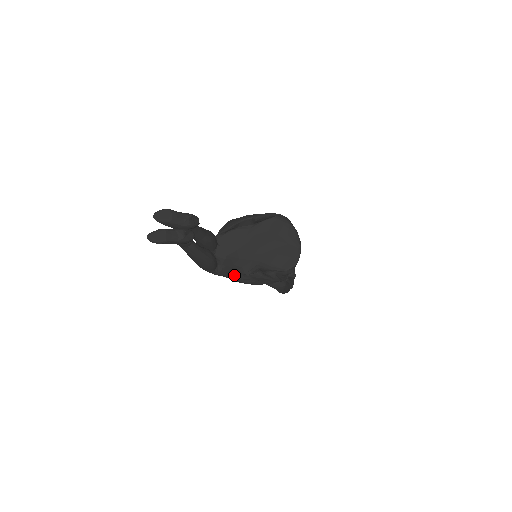
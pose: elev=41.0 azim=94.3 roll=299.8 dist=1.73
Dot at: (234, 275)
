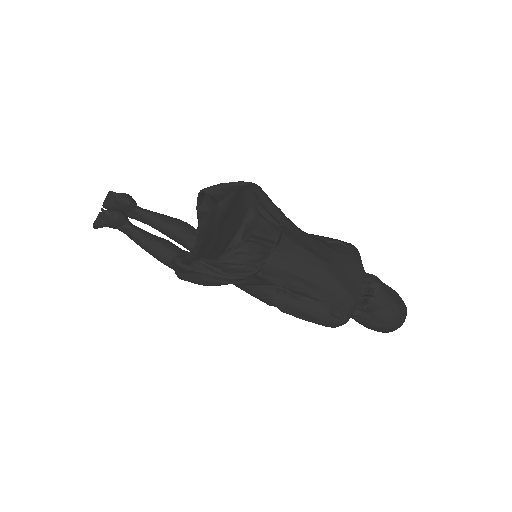
Dot at: occluded
